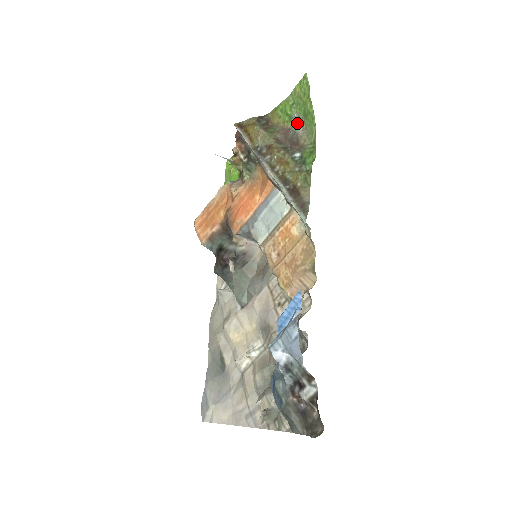
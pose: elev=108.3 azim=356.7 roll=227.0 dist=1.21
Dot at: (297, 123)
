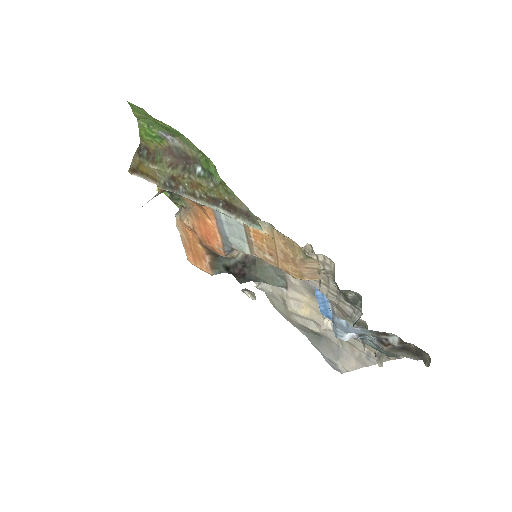
Dot at: (169, 138)
